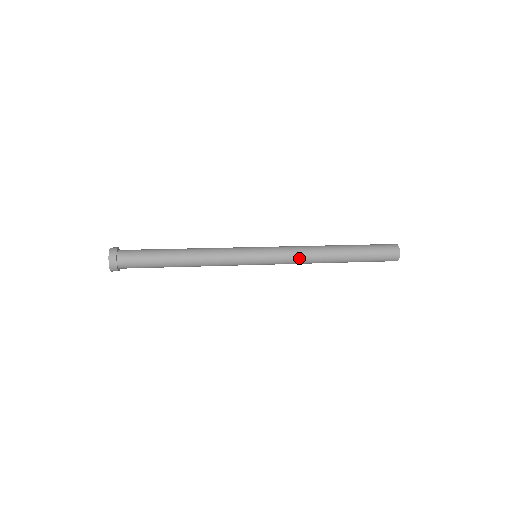
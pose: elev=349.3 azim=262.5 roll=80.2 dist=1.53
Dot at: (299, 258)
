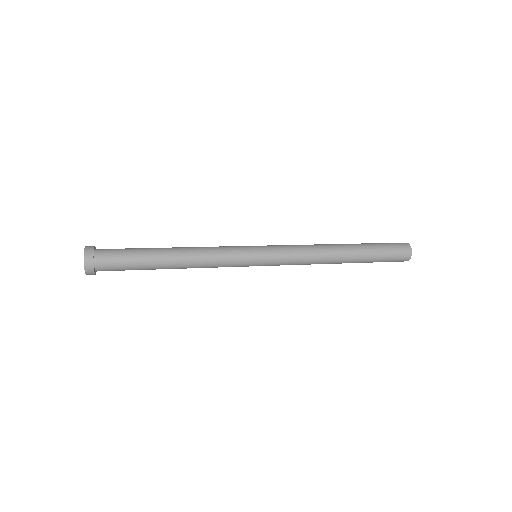
Dot at: (304, 249)
